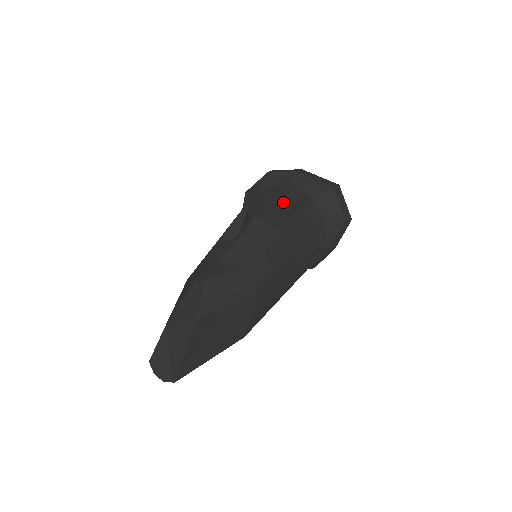
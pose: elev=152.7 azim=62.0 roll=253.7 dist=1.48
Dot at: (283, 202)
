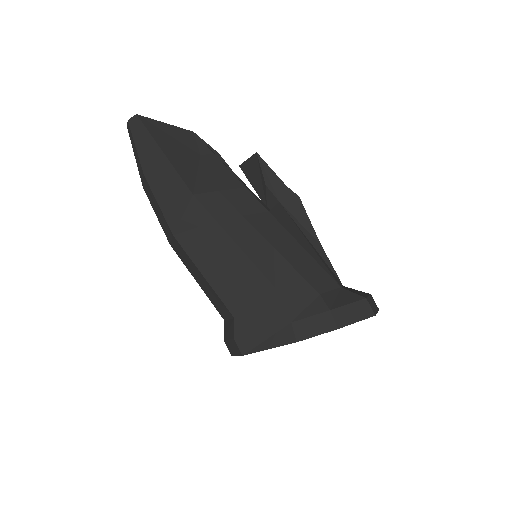
Dot at: occluded
